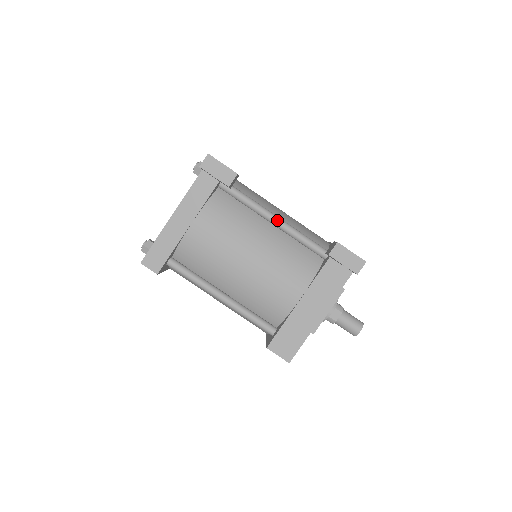
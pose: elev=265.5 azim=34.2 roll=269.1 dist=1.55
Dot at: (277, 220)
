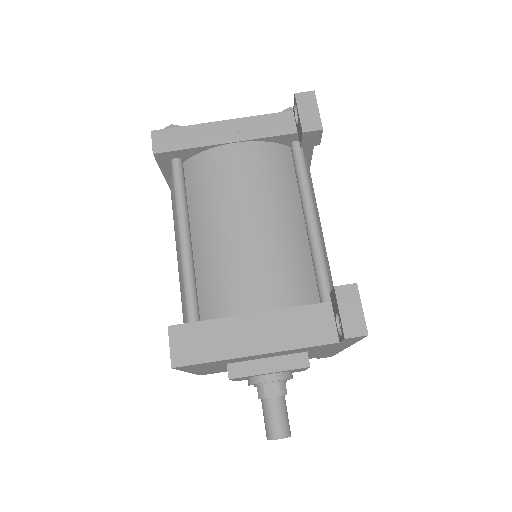
Dot at: (314, 220)
